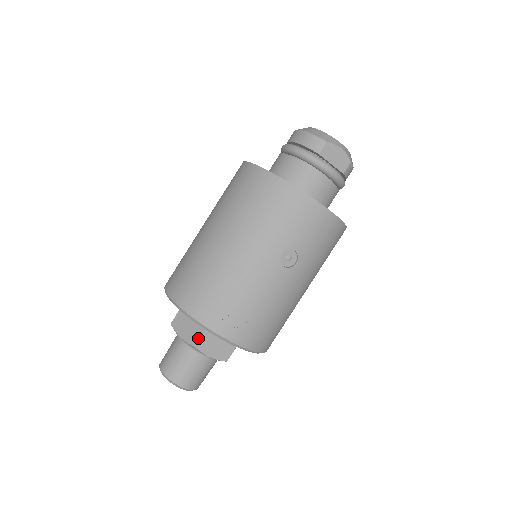
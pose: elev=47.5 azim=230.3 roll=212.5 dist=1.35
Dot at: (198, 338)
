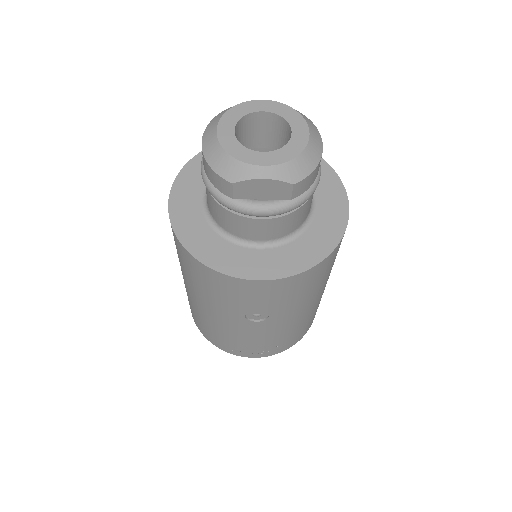
Dot at: occluded
